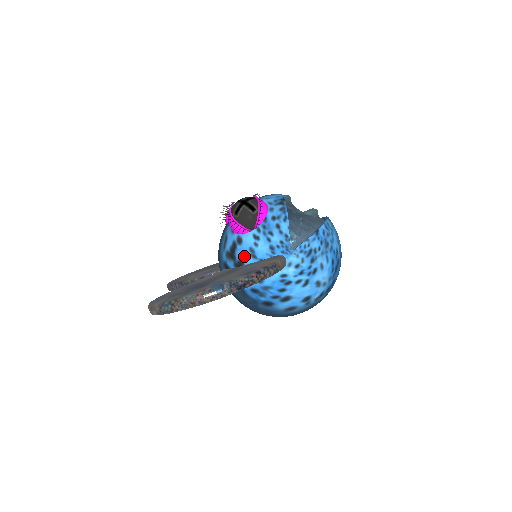
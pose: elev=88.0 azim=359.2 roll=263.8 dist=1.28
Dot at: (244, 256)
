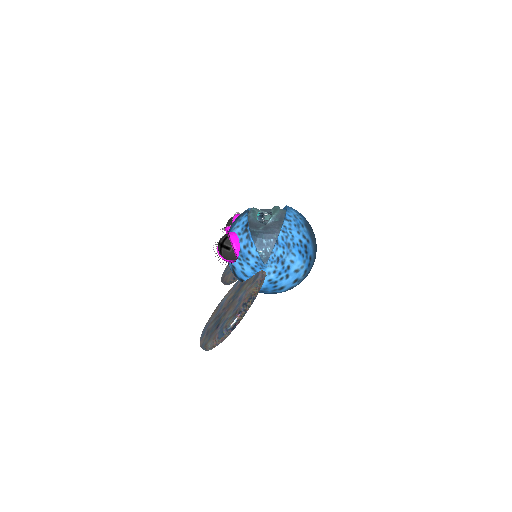
Dot at: (241, 276)
